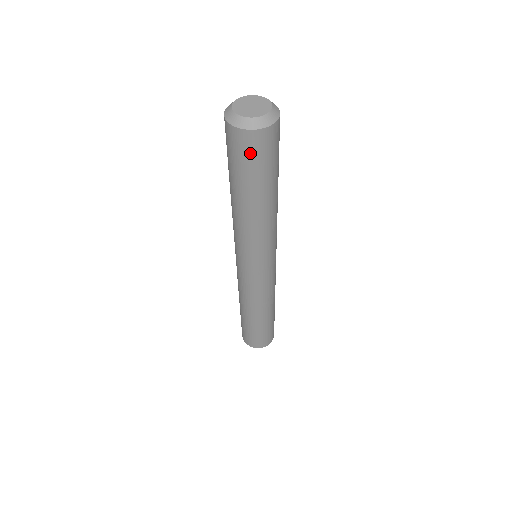
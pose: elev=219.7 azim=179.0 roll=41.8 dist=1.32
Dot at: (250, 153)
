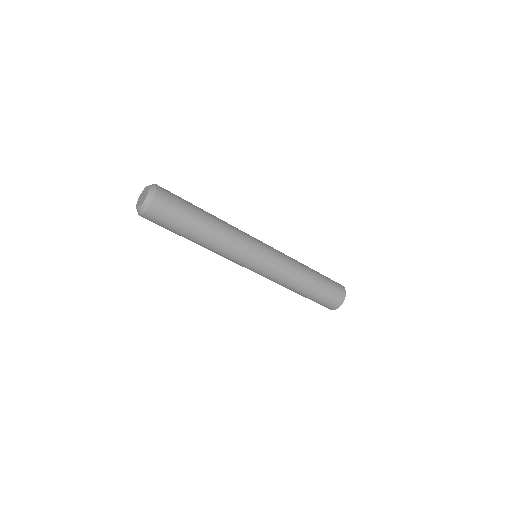
Dot at: (168, 208)
